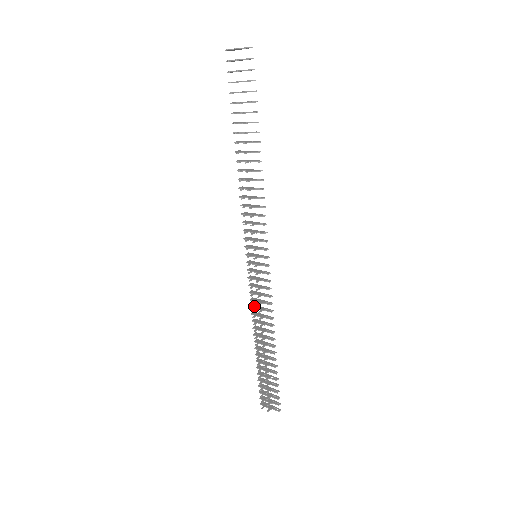
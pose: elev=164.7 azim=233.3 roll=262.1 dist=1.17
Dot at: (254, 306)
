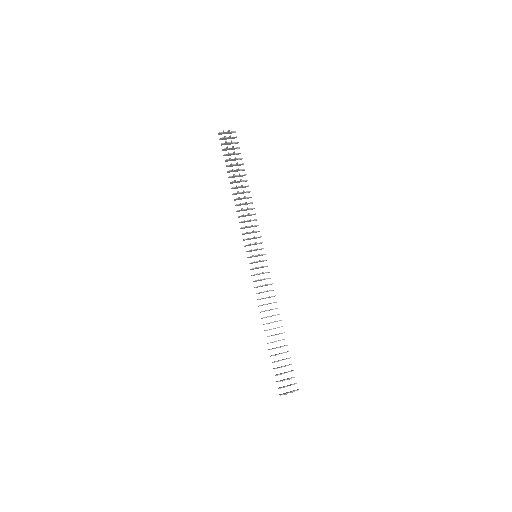
Dot at: (260, 299)
